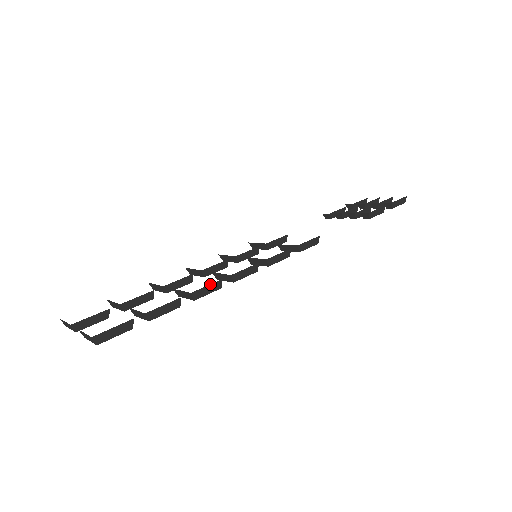
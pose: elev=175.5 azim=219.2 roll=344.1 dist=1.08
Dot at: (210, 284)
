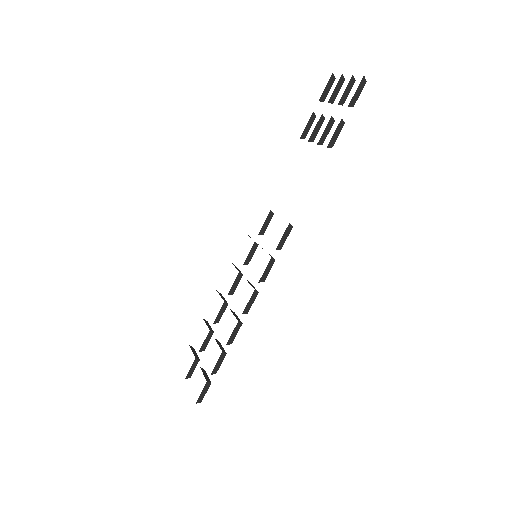
Dot at: (233, 331)
